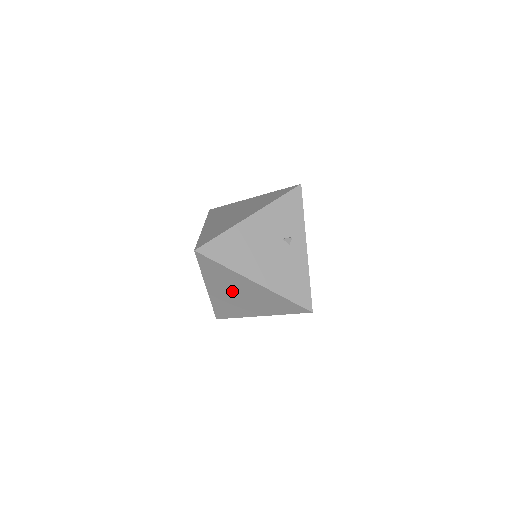
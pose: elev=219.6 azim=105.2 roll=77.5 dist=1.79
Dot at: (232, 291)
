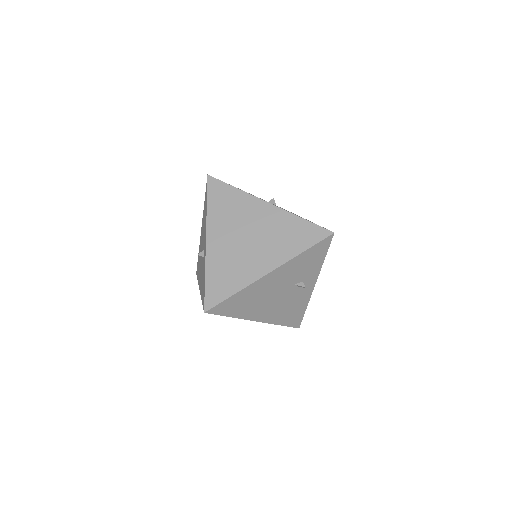
Dot at: occluded
